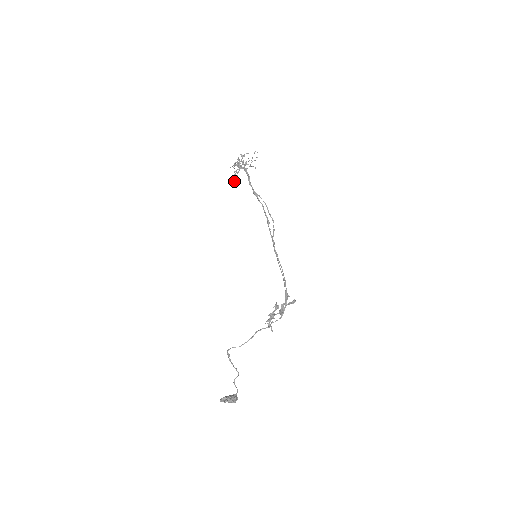
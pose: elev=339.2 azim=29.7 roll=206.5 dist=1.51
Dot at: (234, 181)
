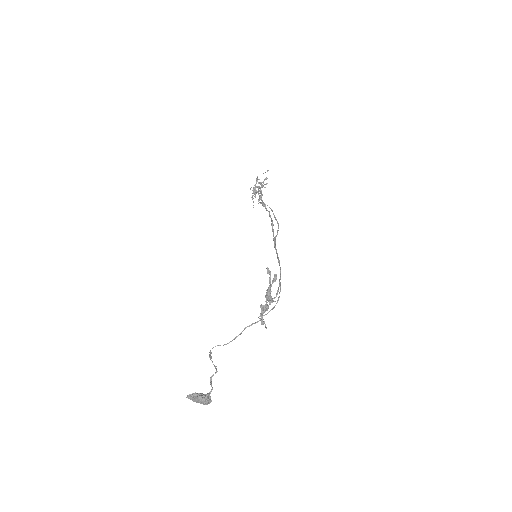
Dot at: occluded
